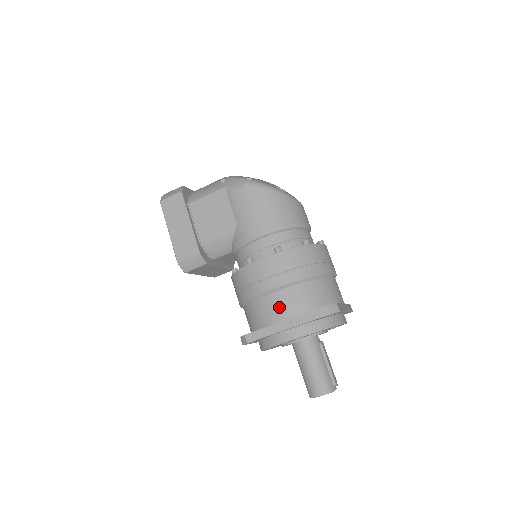
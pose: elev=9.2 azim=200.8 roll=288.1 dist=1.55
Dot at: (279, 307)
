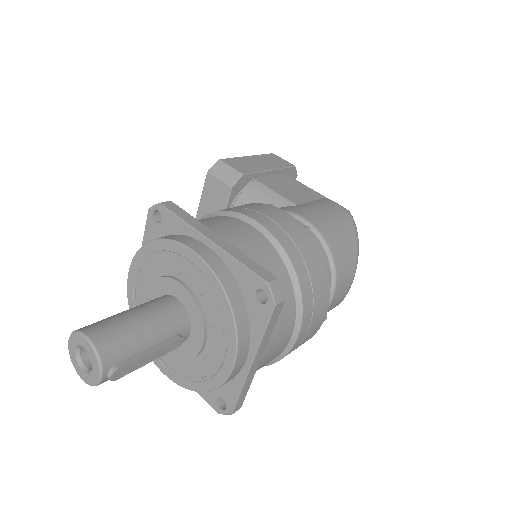
Dot at: (236, 231)
